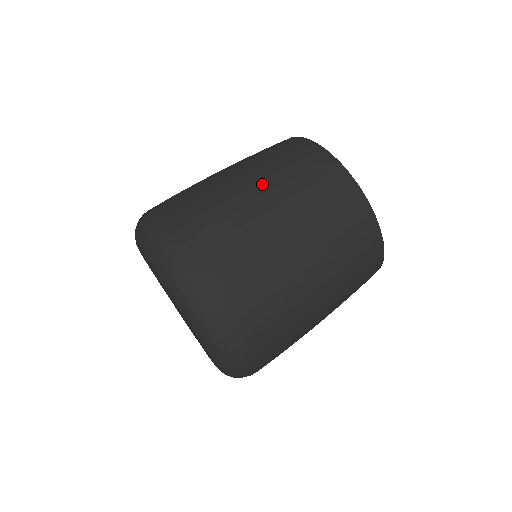
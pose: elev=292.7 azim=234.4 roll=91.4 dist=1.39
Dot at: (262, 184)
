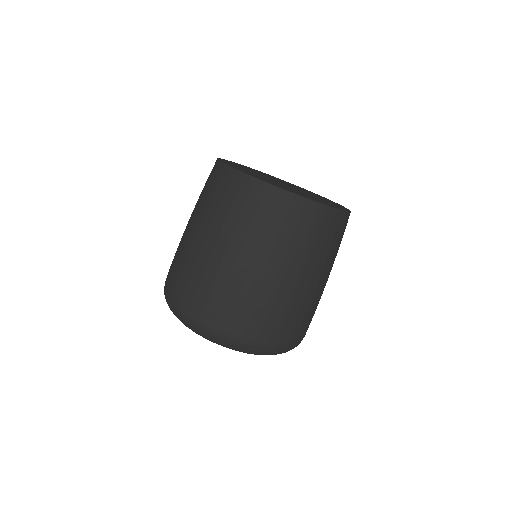
Dot at: (211, 233)
